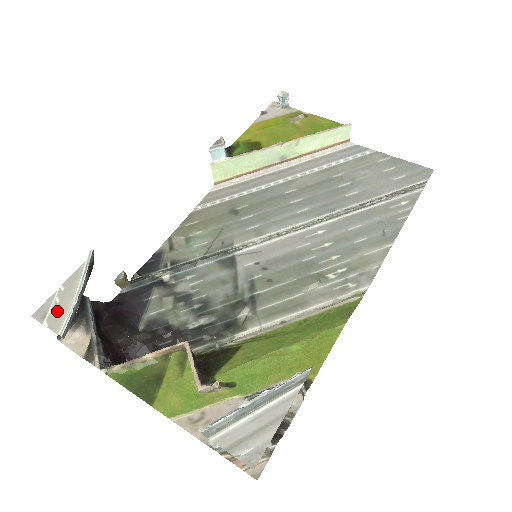
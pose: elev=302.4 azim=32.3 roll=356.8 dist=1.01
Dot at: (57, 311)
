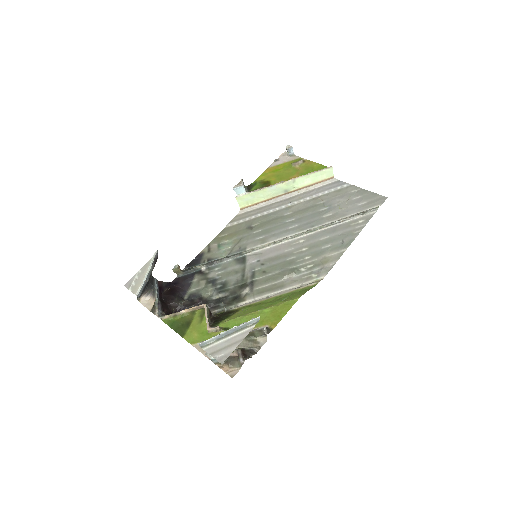
Dot at: (136, 283)
